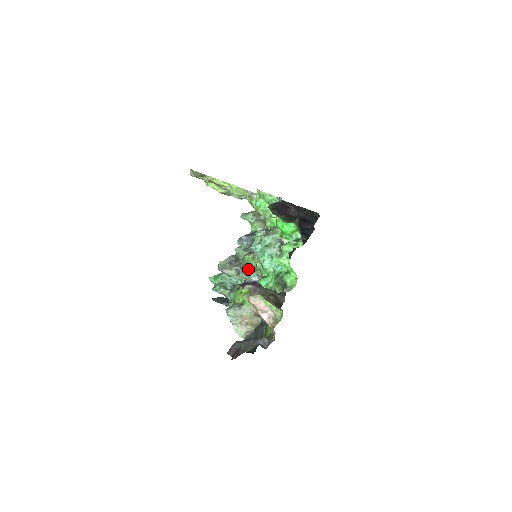
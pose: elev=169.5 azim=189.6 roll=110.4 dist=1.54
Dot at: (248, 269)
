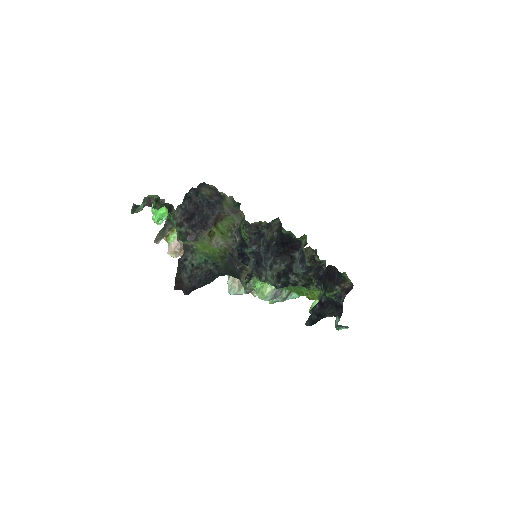
Dot at: occluded
